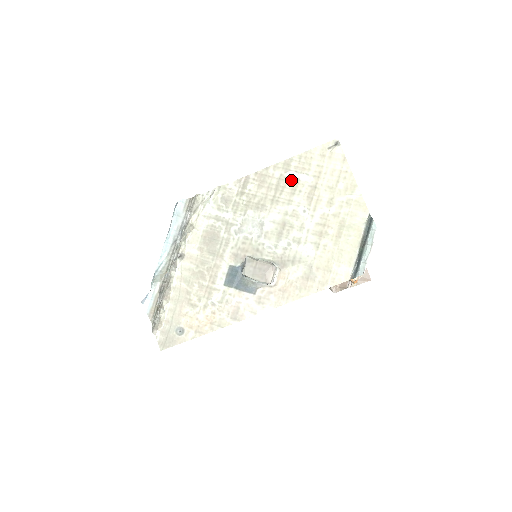
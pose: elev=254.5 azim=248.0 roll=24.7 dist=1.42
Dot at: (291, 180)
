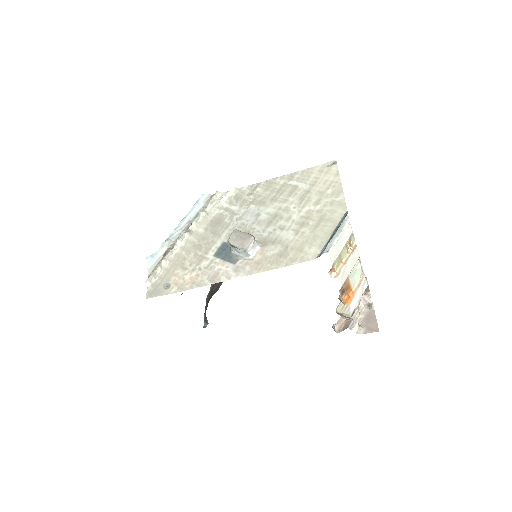
Dot at: (291, 186)
